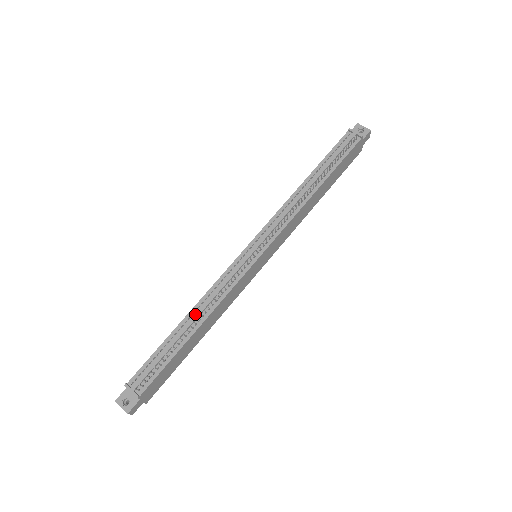
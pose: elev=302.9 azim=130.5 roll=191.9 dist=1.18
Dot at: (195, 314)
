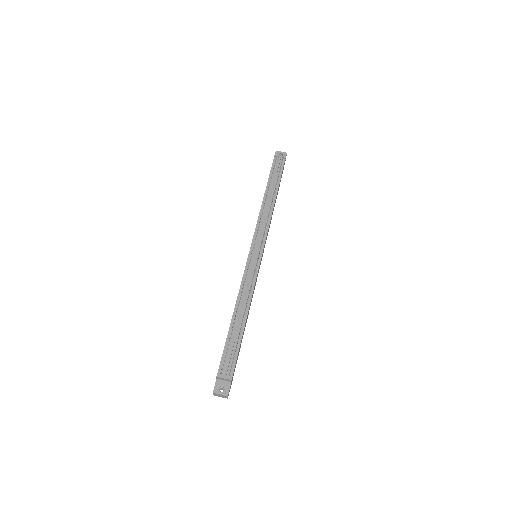
Dot at: (240, 307)
